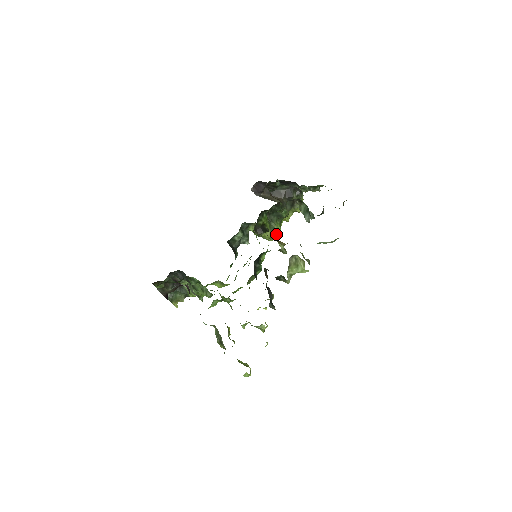
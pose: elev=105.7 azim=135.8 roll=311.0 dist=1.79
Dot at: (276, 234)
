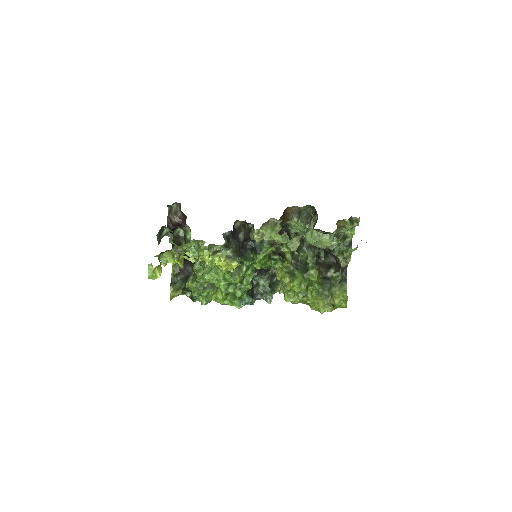
Dot at: (293, 280)
